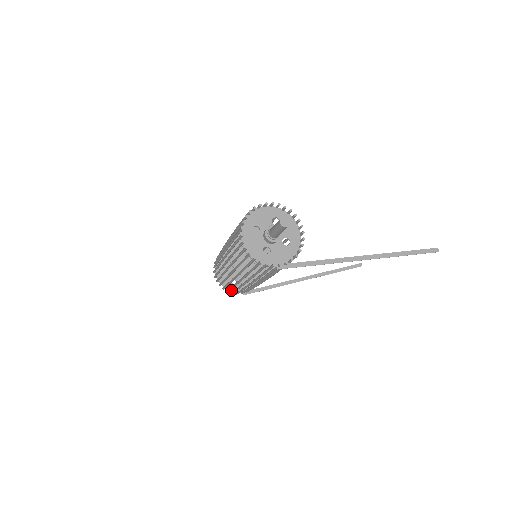
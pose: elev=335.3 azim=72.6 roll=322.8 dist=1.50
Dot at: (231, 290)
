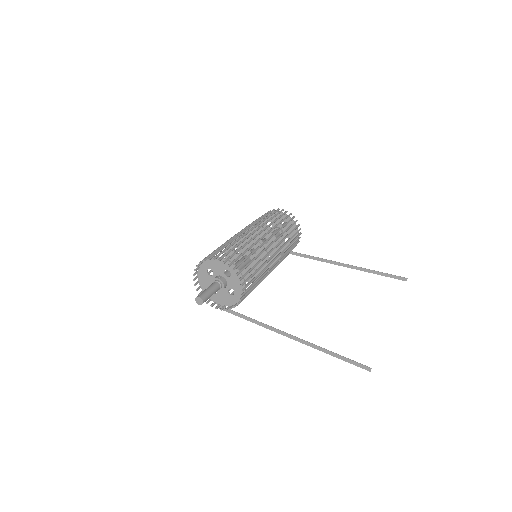
Dot at: occluded
